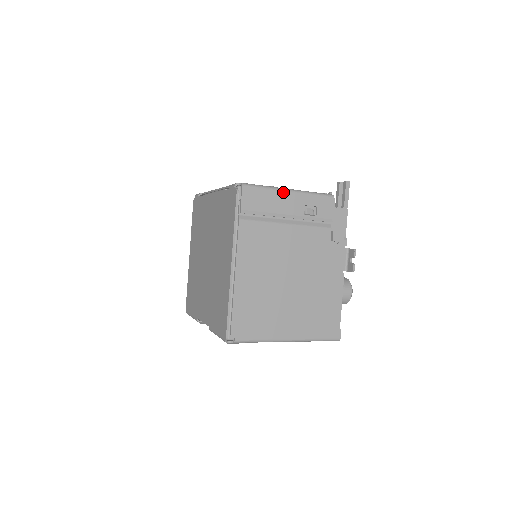
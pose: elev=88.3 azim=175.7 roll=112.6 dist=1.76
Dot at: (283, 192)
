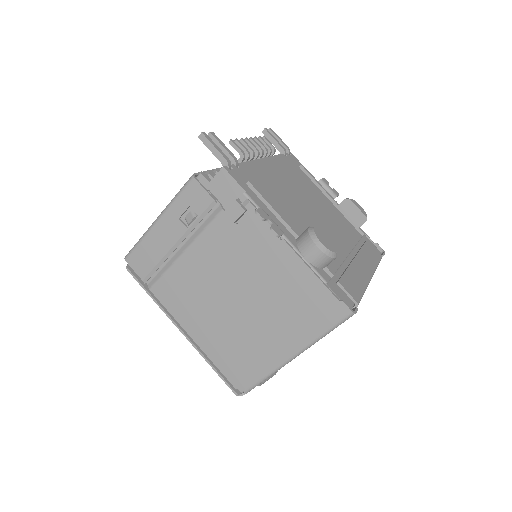
Dot at: (153, 229)
